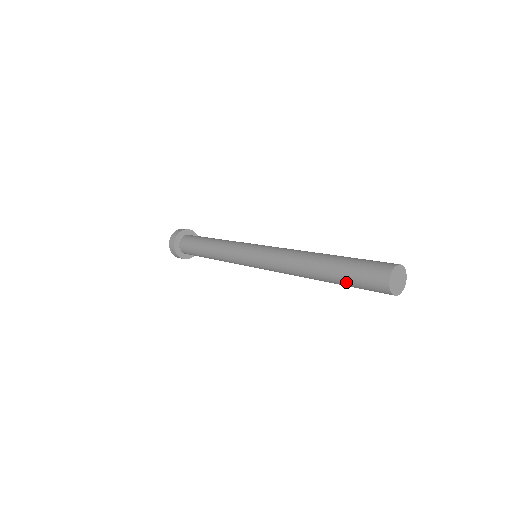
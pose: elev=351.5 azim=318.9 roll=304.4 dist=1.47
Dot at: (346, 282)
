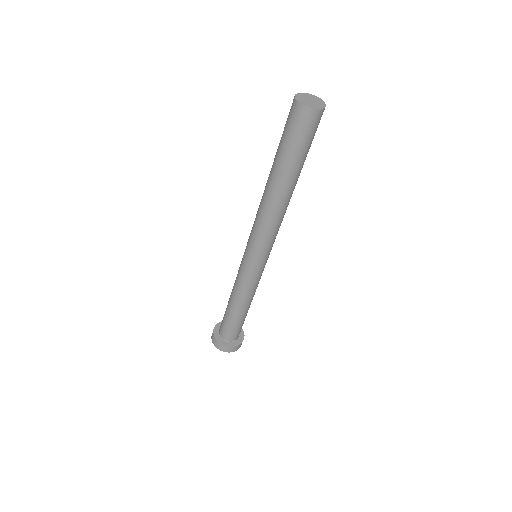
Dot at: (279, 147)
